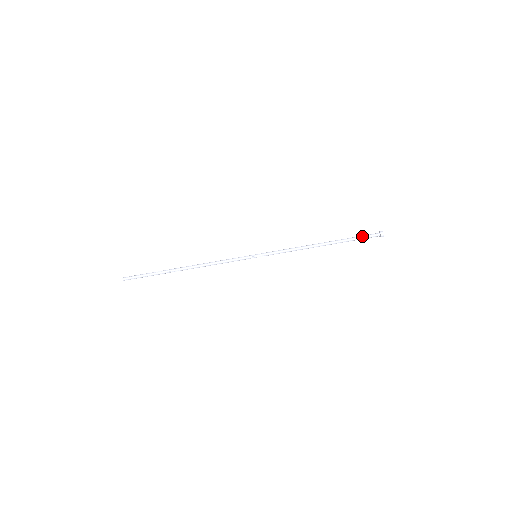
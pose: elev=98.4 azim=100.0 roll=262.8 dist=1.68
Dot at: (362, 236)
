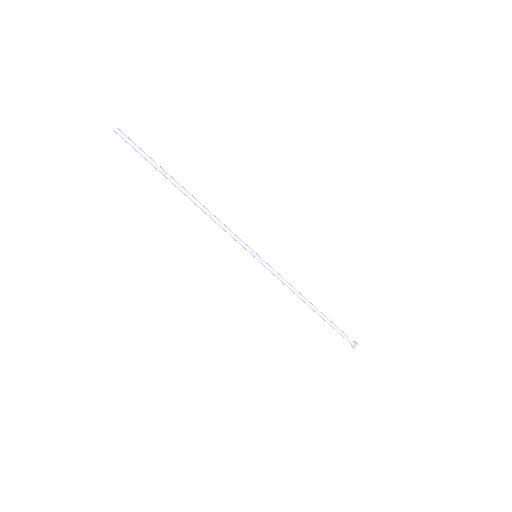
Dot at: (343, 333)
